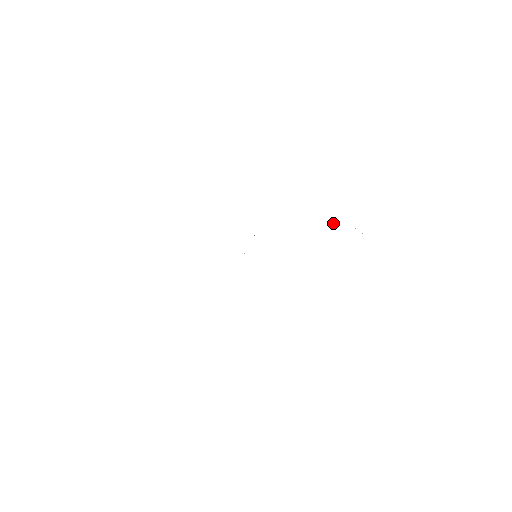
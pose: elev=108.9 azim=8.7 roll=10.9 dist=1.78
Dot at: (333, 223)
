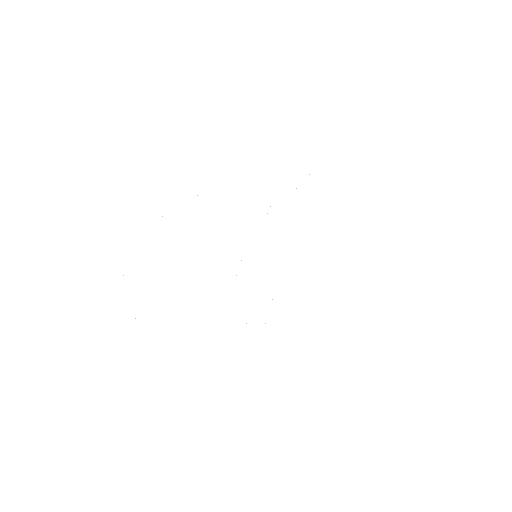
Dot at: occluded
